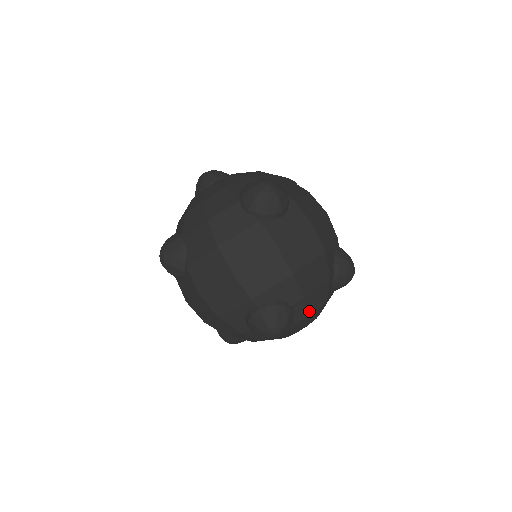
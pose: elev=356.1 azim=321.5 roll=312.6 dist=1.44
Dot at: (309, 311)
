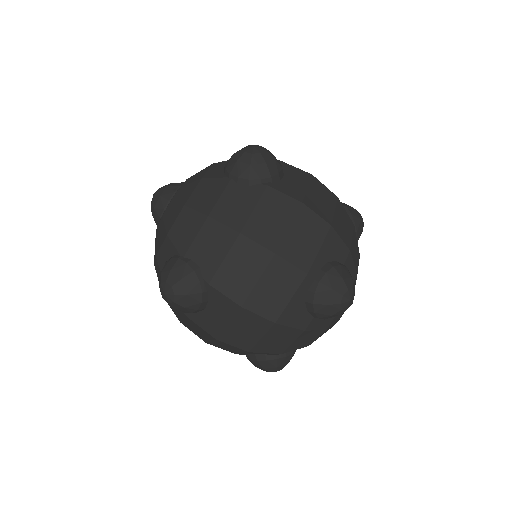
Dot at: (356, 268)
